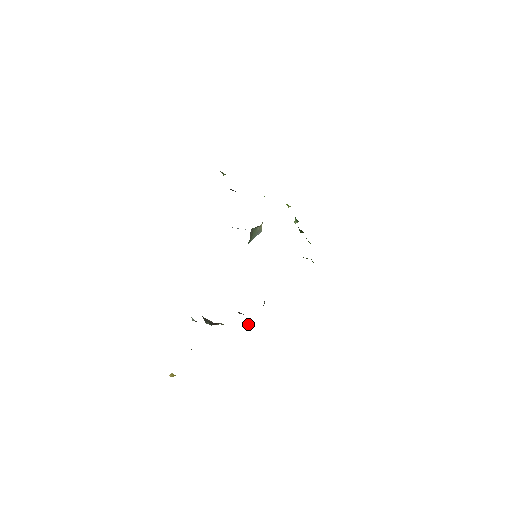
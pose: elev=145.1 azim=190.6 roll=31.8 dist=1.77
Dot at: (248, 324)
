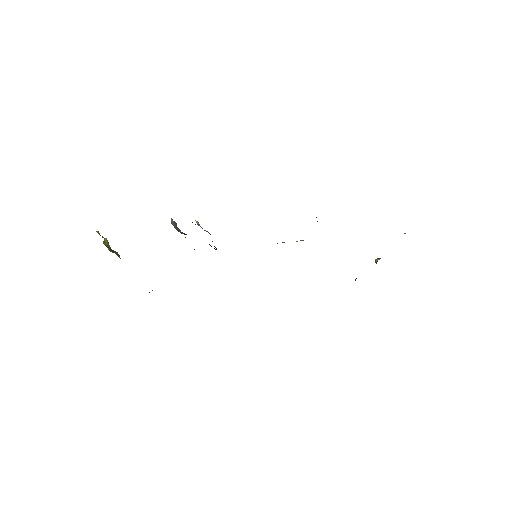
Dot at: occluded
